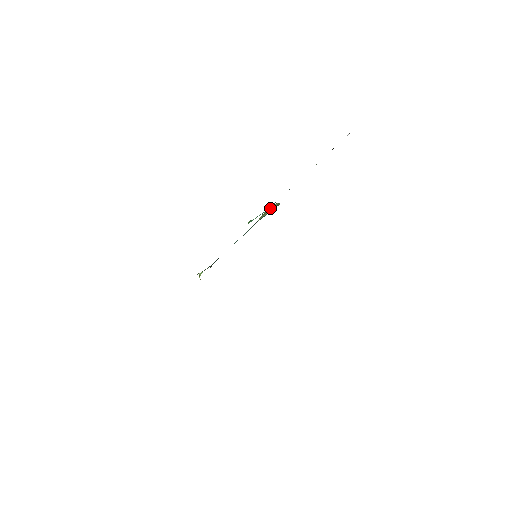
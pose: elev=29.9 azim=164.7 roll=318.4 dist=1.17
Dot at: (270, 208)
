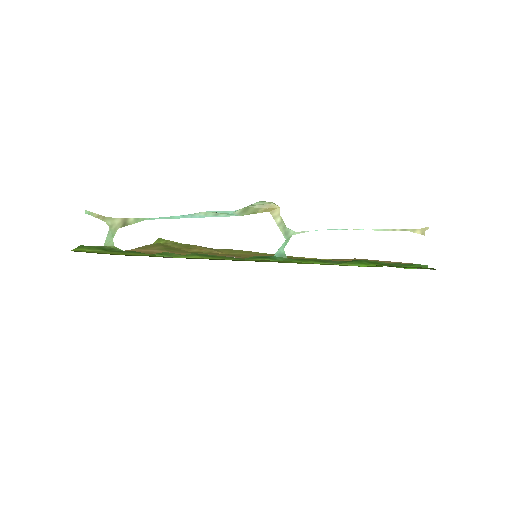
Dot at: (265, 209)
